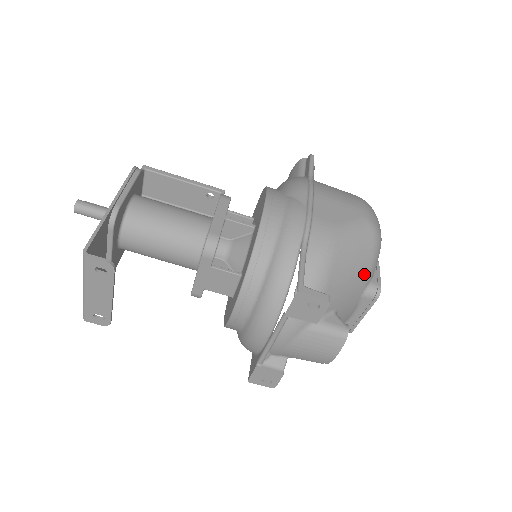
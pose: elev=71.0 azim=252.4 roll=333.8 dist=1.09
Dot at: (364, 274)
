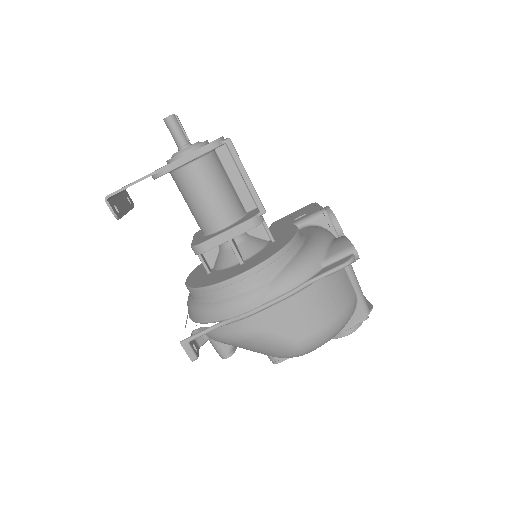
Dot at: occluded
